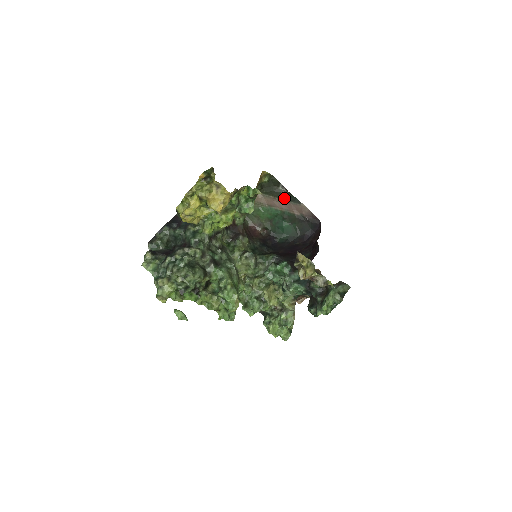
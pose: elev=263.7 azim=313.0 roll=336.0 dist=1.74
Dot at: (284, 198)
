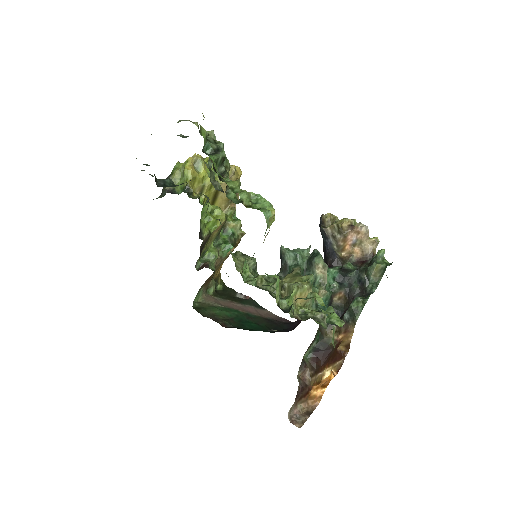
Dot at: (244, 303)
